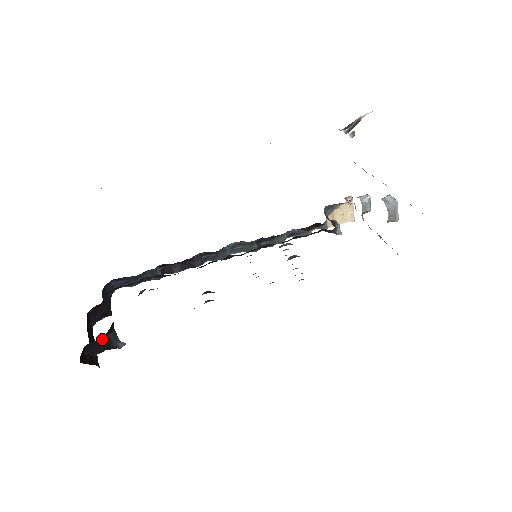
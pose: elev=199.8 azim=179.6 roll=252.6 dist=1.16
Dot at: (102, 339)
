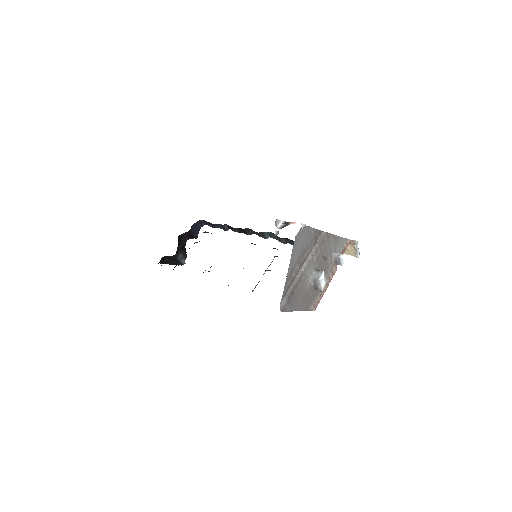
Dot at: (172, 257)
